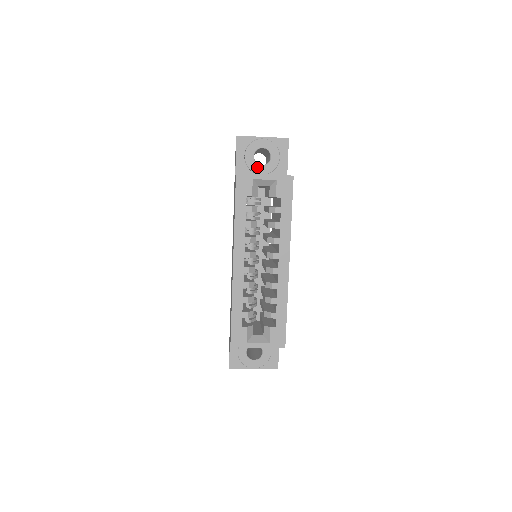
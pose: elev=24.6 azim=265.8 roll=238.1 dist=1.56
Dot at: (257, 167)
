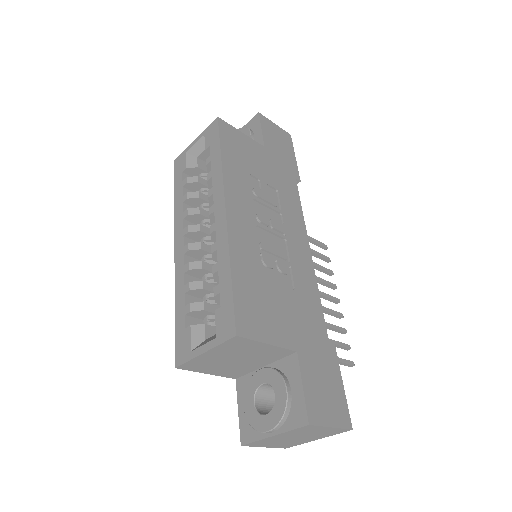
Dot at: occluded
